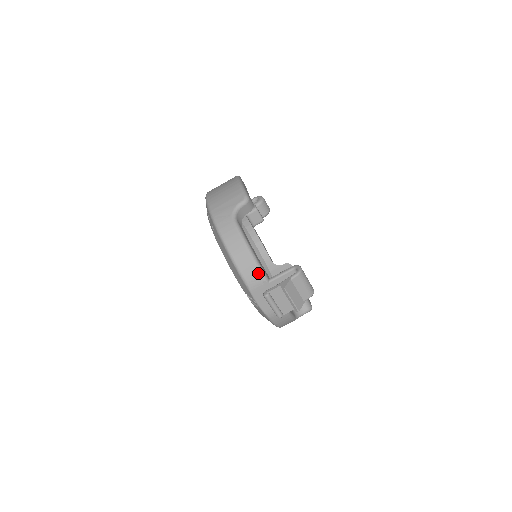
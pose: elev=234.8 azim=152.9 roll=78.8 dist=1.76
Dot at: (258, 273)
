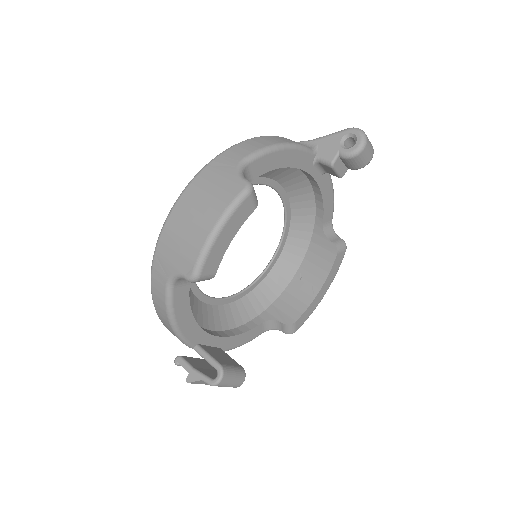
Dot at: (180, 340)
